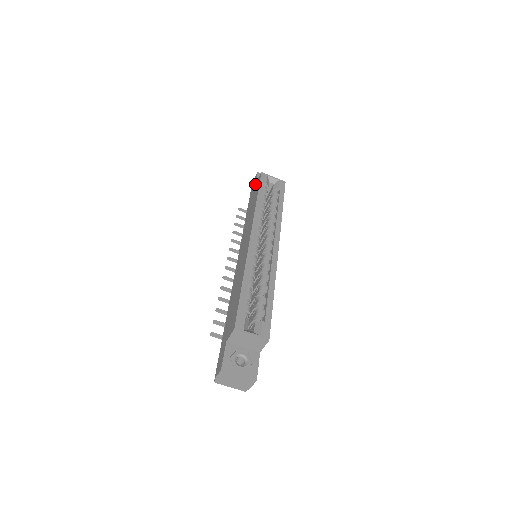
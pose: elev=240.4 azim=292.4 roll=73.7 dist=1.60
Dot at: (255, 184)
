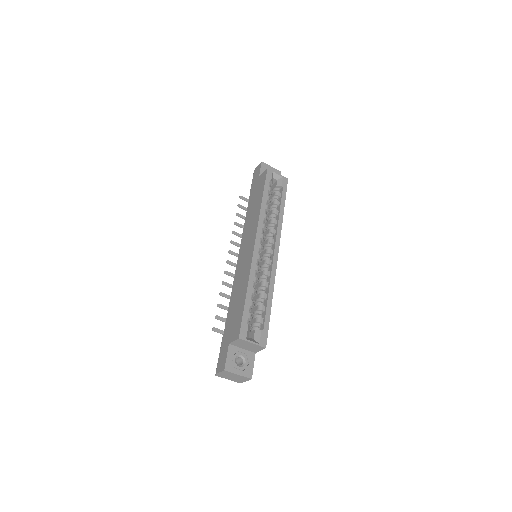
Dot at: (259, 176)
